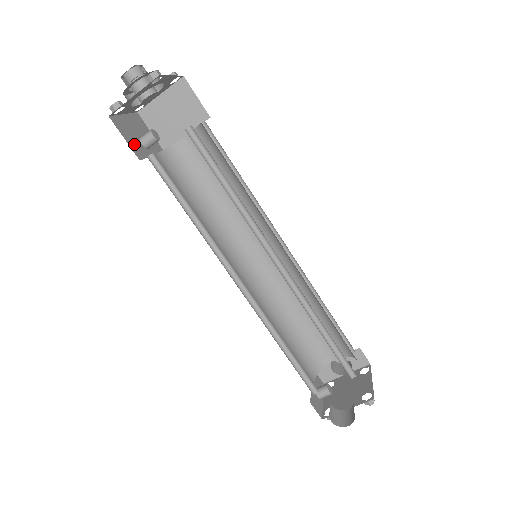
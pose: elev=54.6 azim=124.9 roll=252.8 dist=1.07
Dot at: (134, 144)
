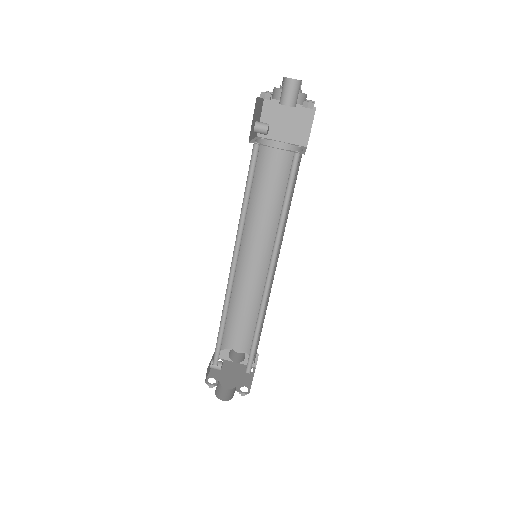
Dot at: (253, 126)
